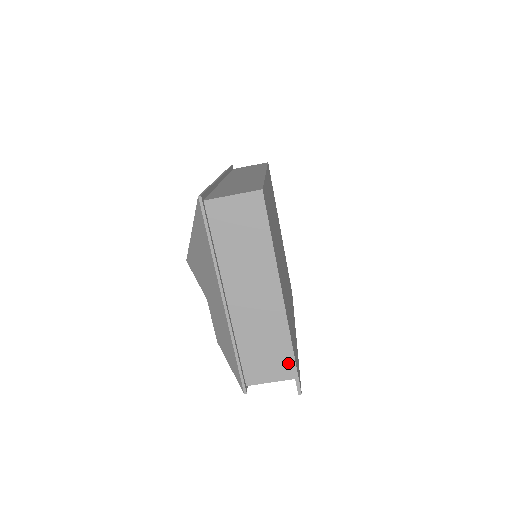
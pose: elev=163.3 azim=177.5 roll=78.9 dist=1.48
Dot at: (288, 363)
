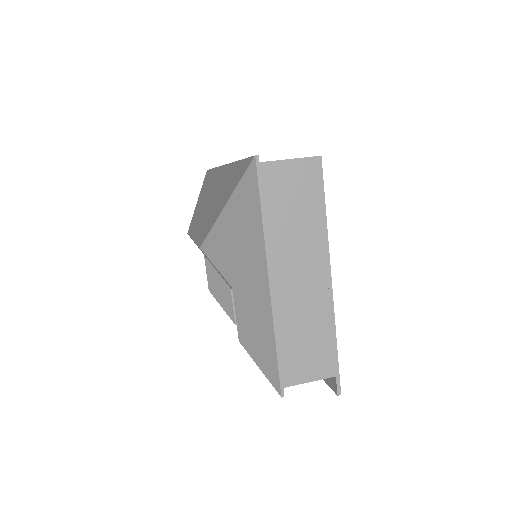
Dot at: (330, 357)
